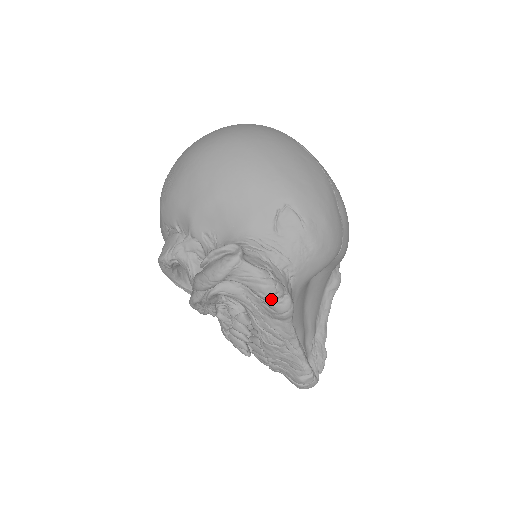
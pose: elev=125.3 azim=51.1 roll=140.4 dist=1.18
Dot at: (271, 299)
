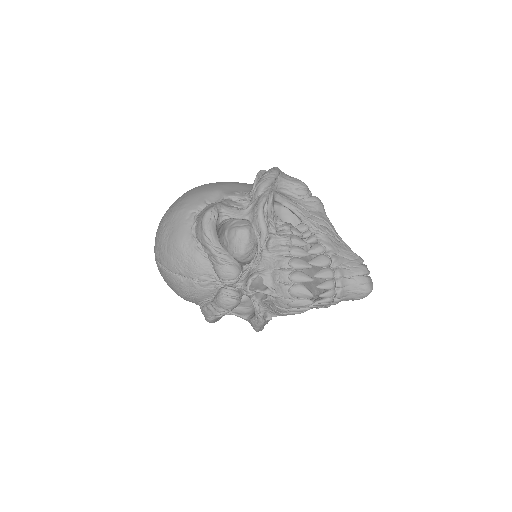
Dot at: (308, 194)
